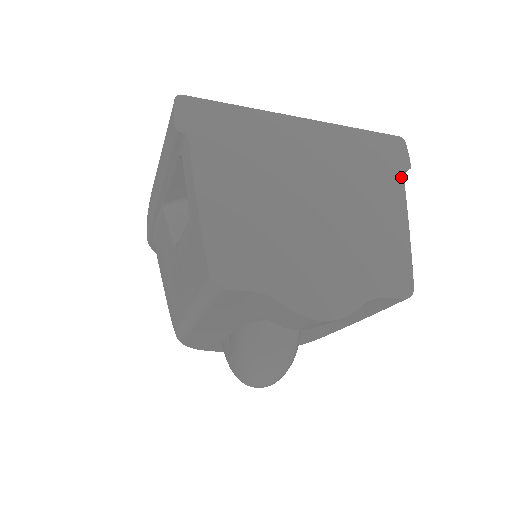
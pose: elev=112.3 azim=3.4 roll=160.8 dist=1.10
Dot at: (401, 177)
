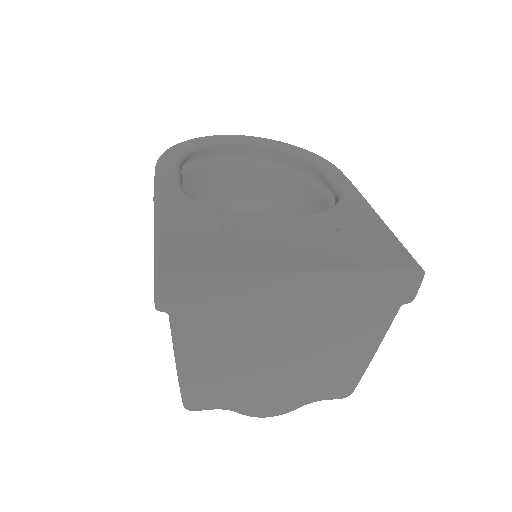
Dot at: (395, 312)
